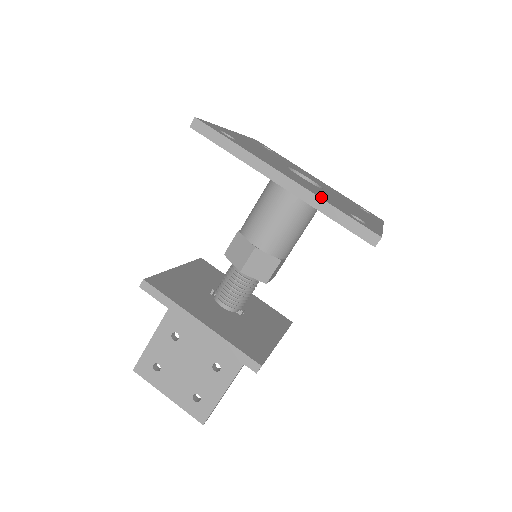
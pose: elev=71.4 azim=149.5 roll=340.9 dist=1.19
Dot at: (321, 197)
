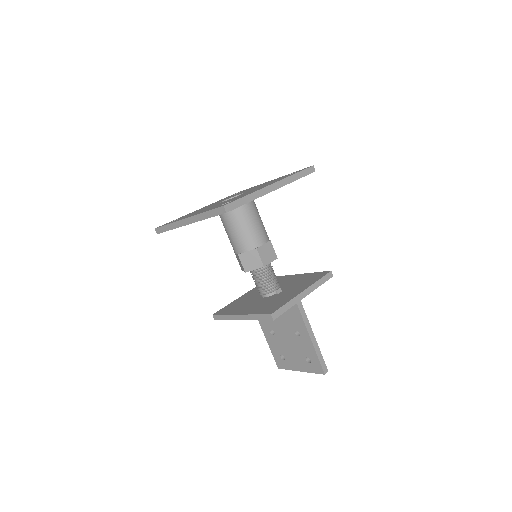
Dot at: occluded
